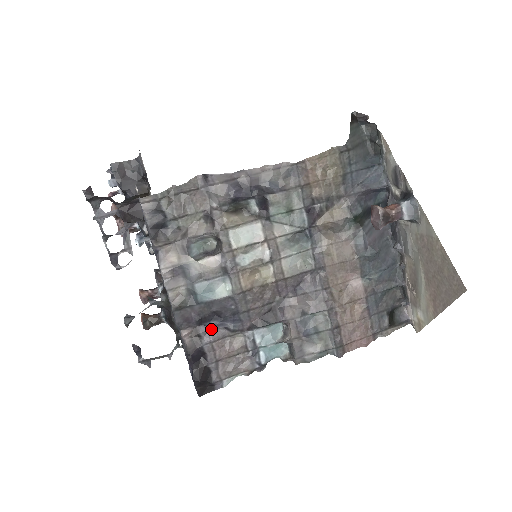
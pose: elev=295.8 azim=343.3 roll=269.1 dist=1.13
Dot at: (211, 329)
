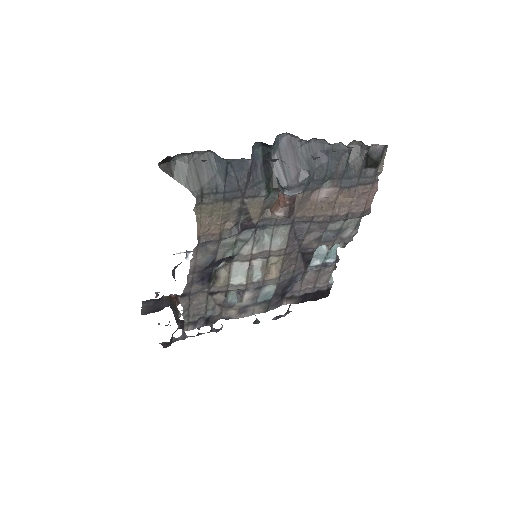
Dot at: (291, 290)
